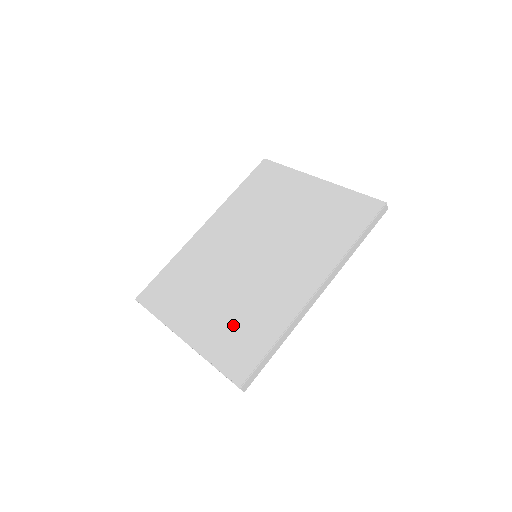
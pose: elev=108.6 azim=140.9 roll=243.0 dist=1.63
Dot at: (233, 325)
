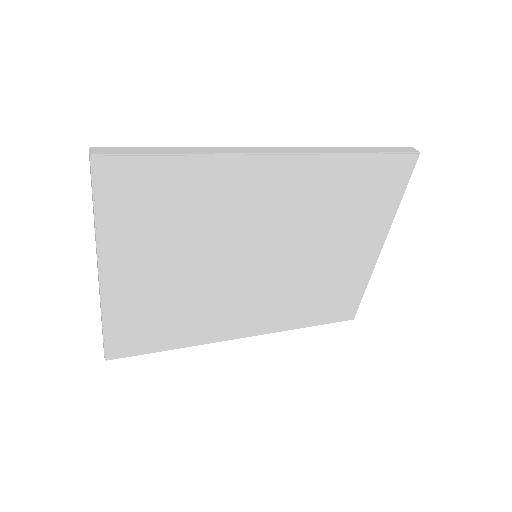
Dot at: occluded
